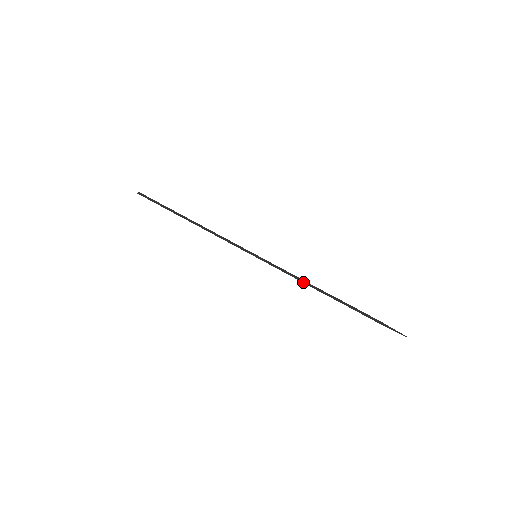
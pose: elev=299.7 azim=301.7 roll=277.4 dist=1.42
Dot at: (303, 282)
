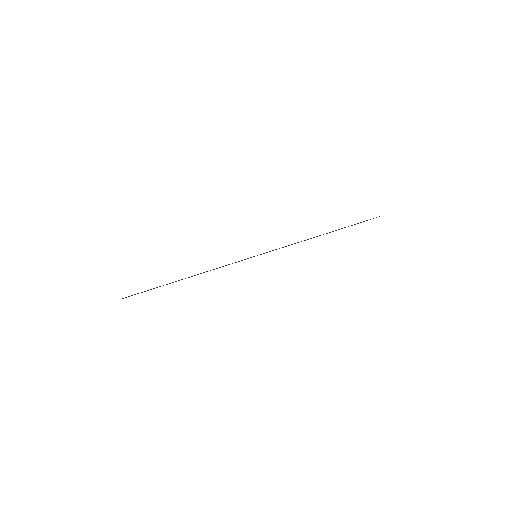
Dot at: occluded
